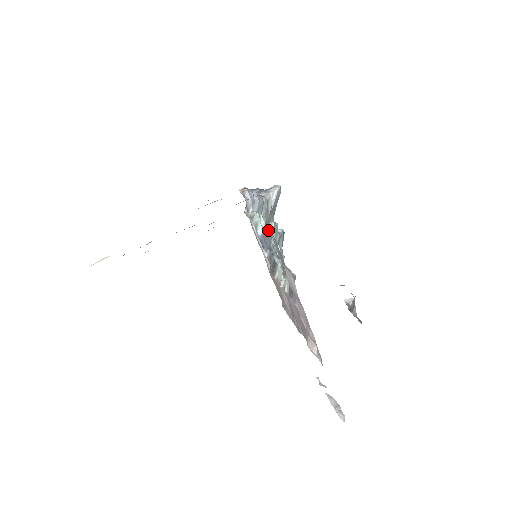
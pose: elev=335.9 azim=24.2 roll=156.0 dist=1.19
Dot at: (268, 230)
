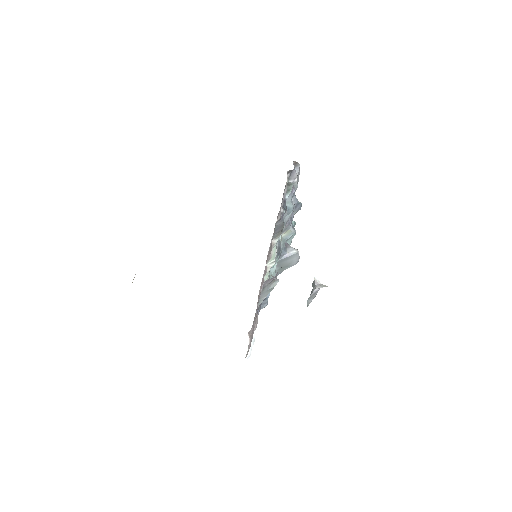
Dot at: (261, 293)
